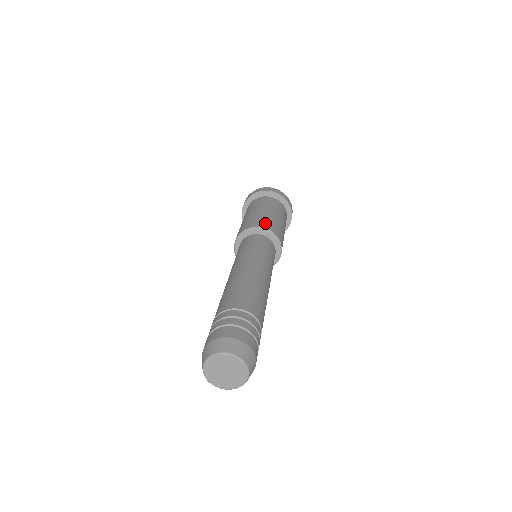
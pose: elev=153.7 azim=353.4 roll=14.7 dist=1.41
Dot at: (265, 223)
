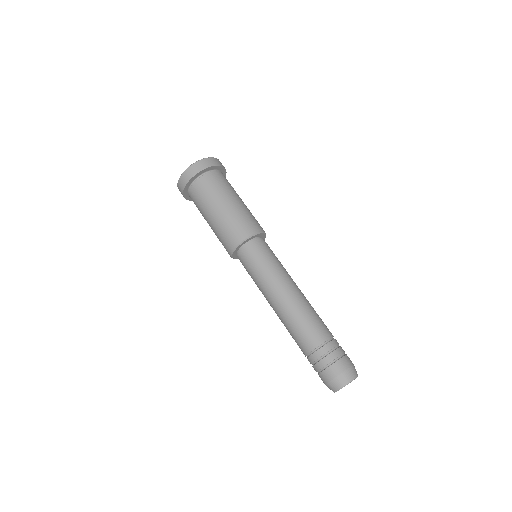
Dot at: (244, 228)
